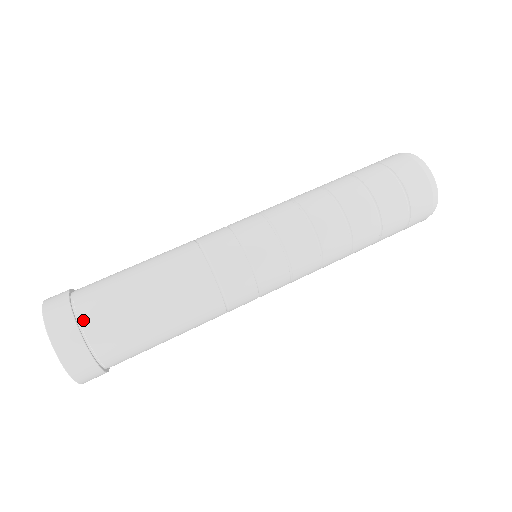
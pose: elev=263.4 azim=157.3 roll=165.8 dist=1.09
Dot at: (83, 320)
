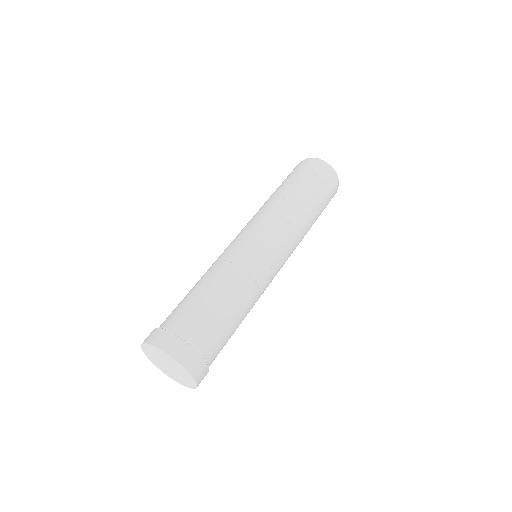
Dot at: (210, 363)
